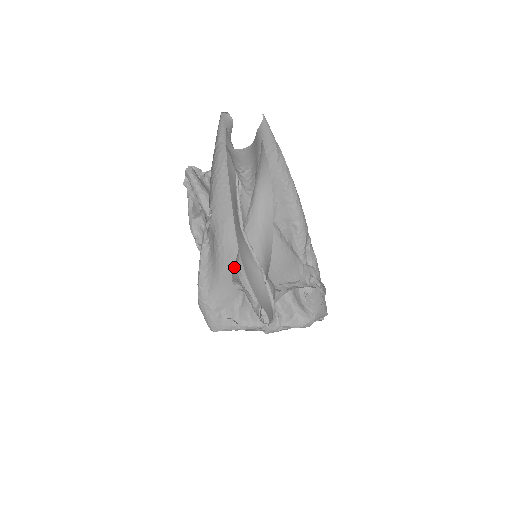
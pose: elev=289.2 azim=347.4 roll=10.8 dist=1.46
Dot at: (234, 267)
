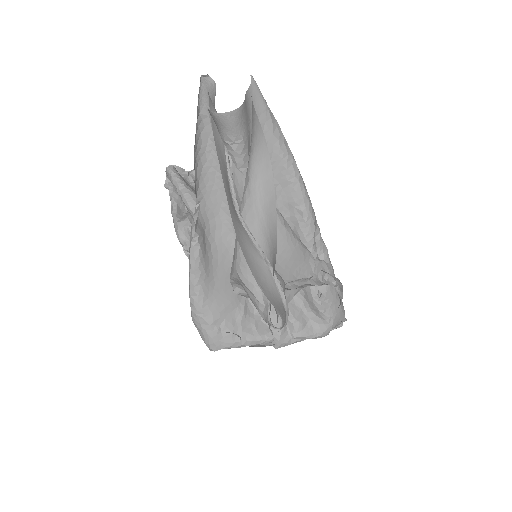
Dot at: (232, 264)
